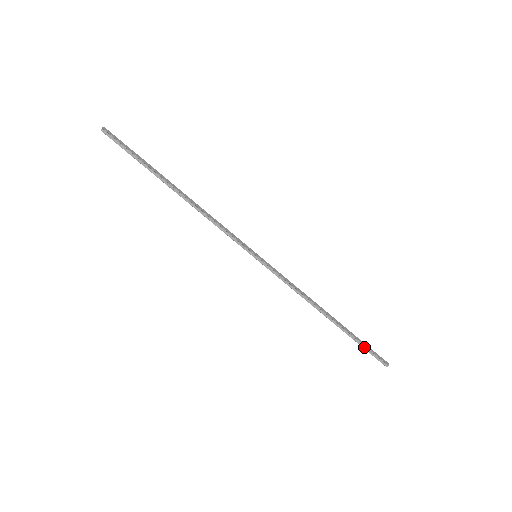
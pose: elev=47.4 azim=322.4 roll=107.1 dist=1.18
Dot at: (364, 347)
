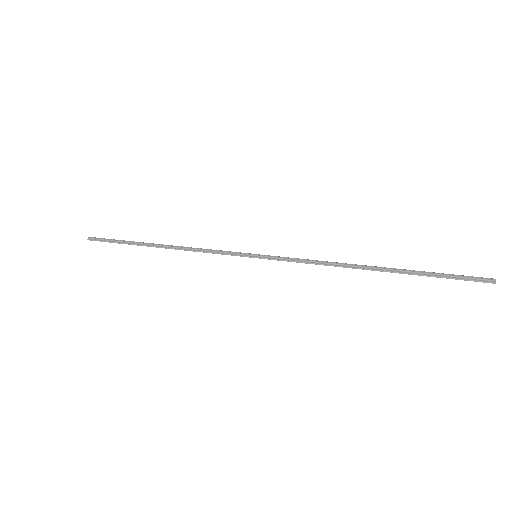
Dot at: (442, 276)
